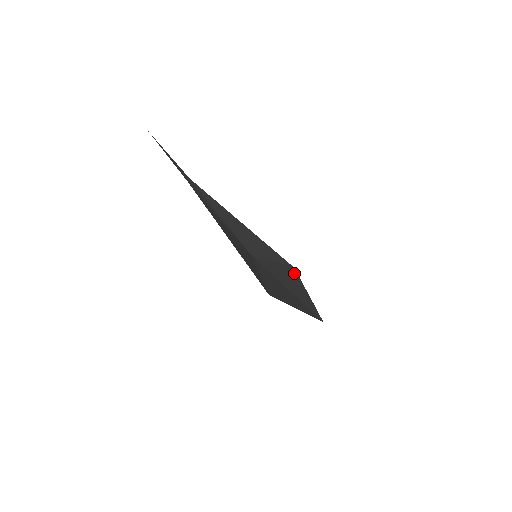
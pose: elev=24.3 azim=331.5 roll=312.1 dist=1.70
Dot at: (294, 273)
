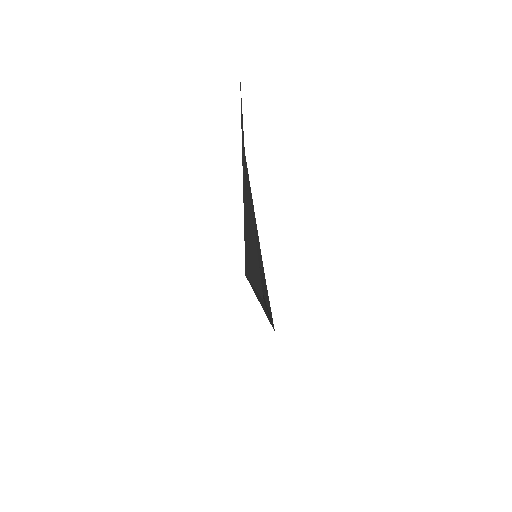
Dot at: (265, 280)
